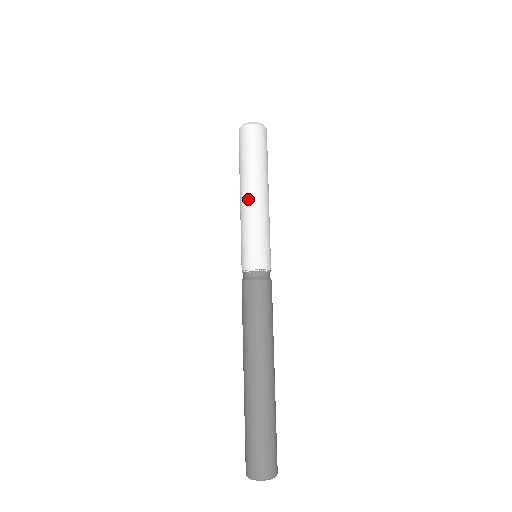
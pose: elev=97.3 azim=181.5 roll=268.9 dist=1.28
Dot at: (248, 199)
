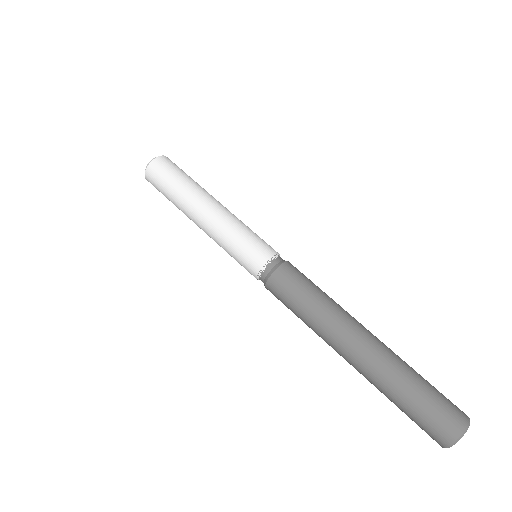
Dot at: (217, 205)
